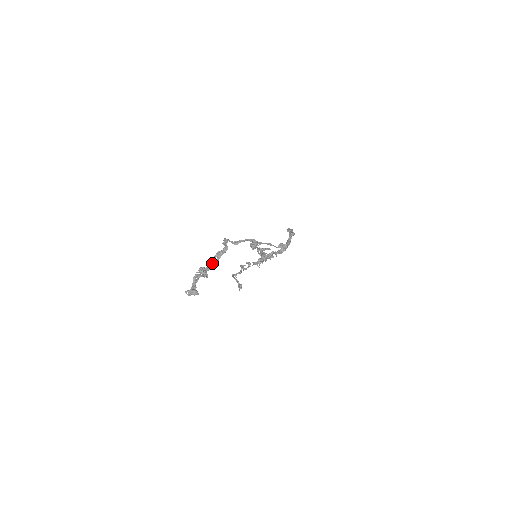
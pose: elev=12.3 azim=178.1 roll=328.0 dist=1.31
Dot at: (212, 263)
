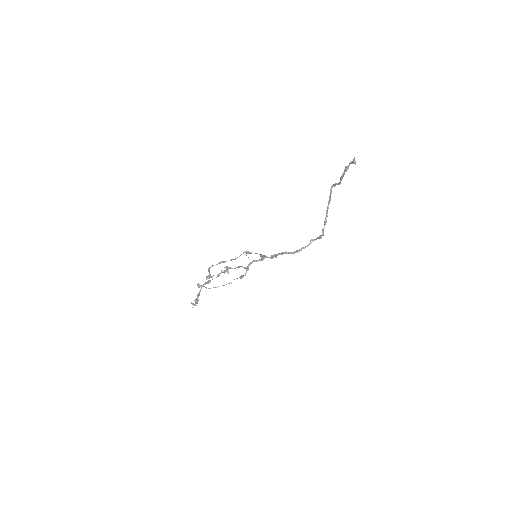
Dot at: (343, 175)
